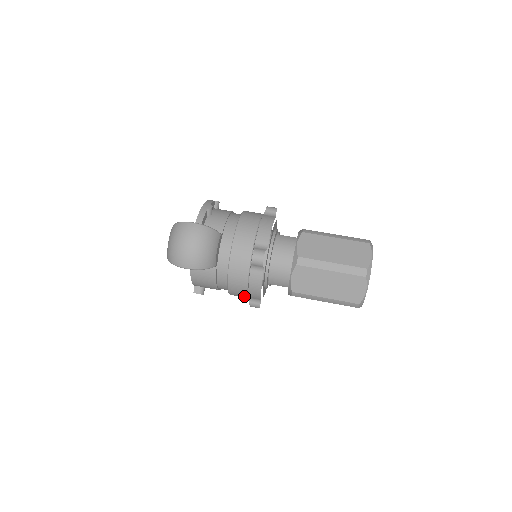
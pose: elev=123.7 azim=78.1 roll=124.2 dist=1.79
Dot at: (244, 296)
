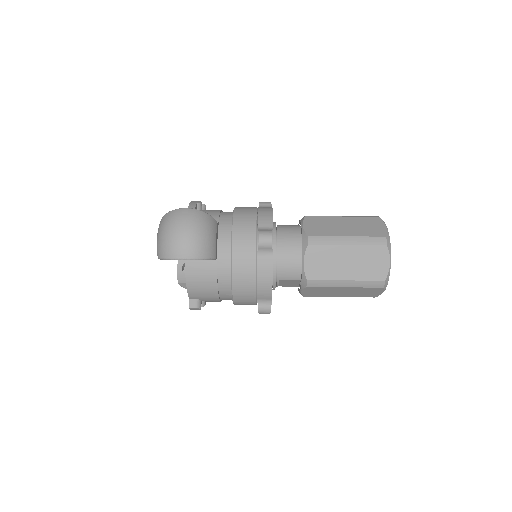
Dot at: (251, 298)
